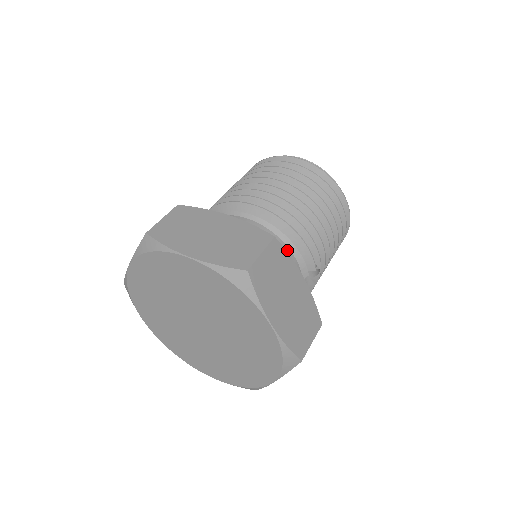
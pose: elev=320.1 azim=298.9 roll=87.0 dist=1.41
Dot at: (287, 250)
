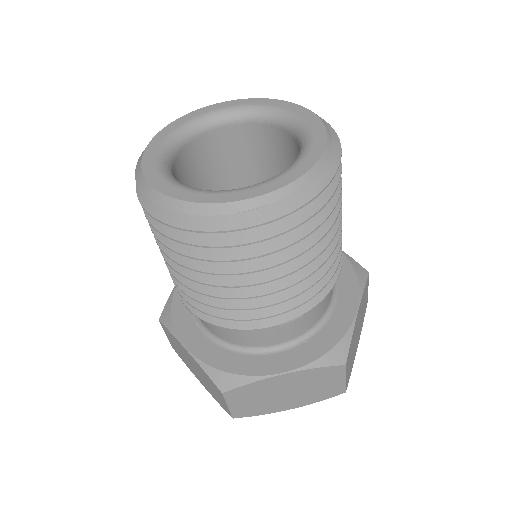
Dot at: occluded
